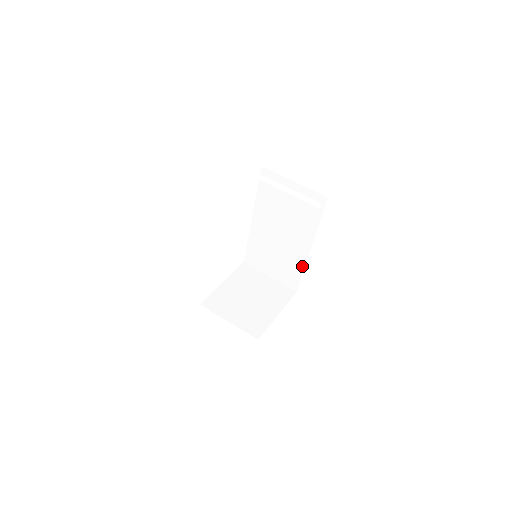
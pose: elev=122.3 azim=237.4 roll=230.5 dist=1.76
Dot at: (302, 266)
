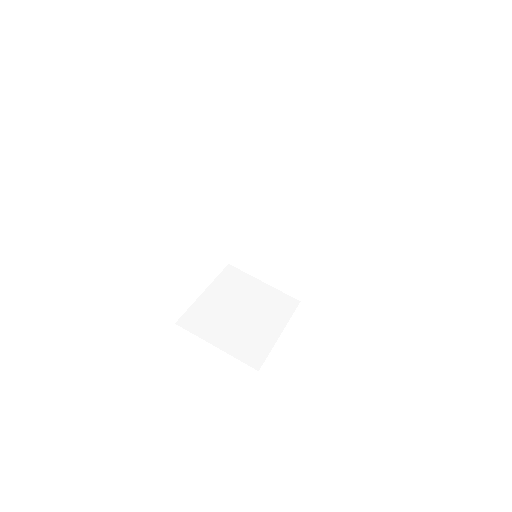
Dot at: (311, 268)
